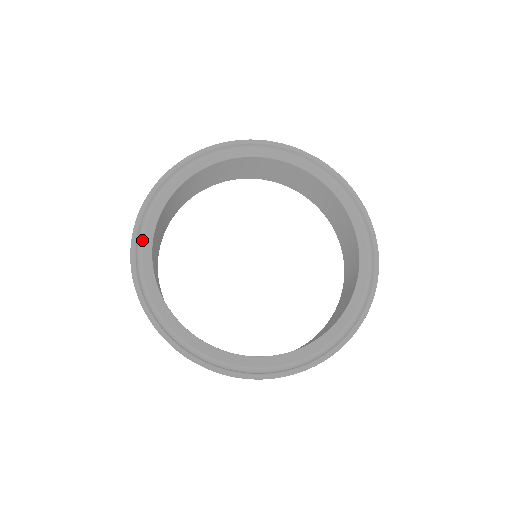
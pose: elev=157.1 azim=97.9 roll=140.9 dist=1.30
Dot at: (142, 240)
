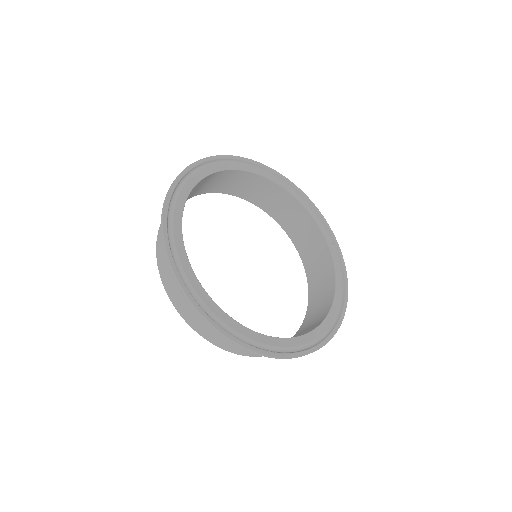
Dot at: (193, 289)
